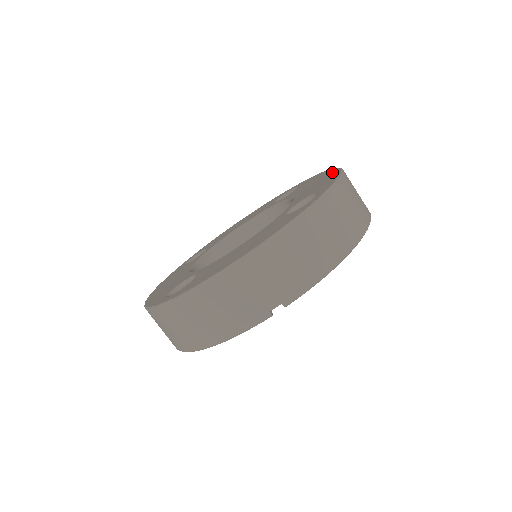
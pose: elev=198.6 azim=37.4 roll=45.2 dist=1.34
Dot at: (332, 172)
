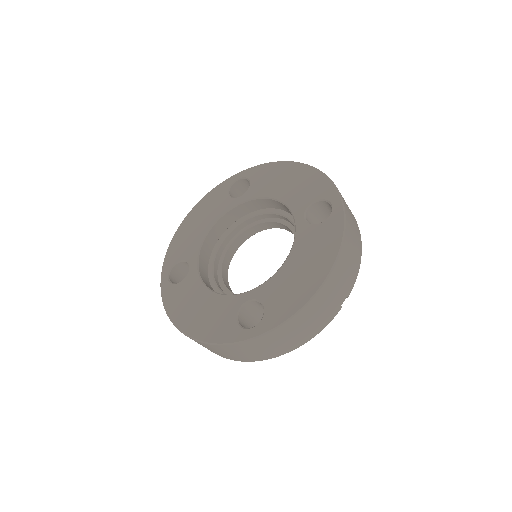
Dot at: (300, 169)
